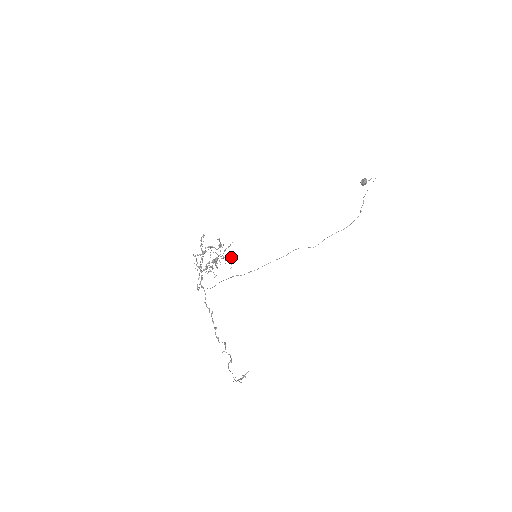
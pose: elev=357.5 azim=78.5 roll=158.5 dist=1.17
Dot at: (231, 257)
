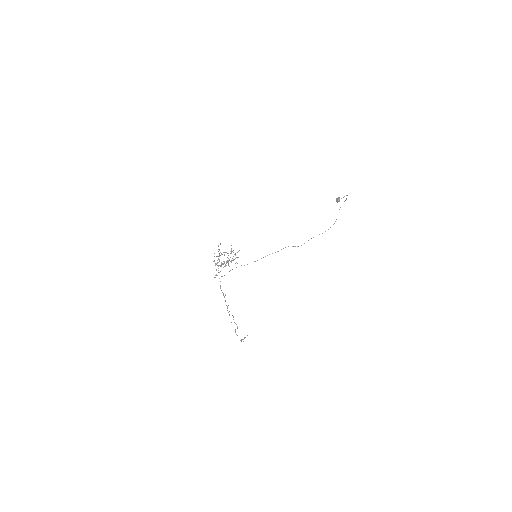
Dot at: occluded
